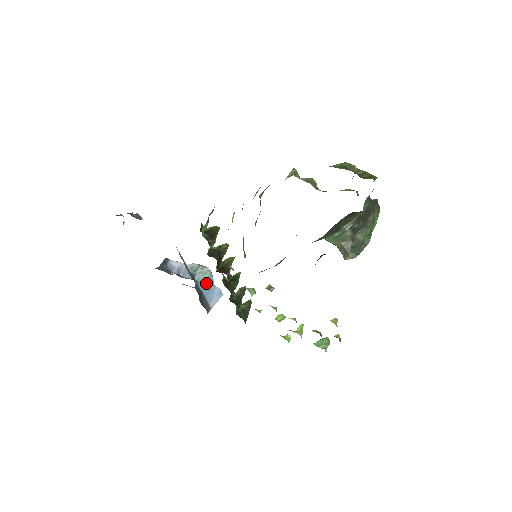
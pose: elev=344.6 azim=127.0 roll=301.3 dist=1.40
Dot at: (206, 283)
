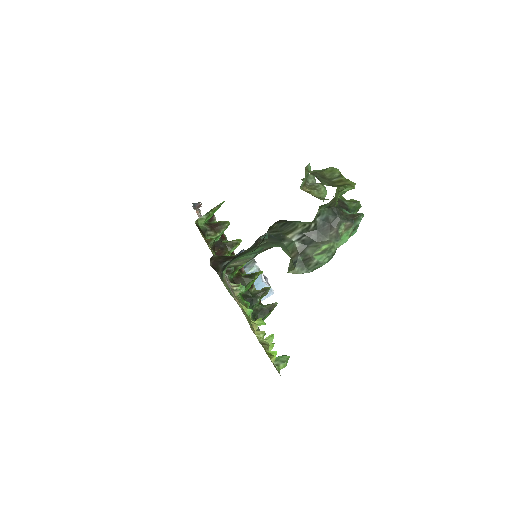
Dot at: occluded
